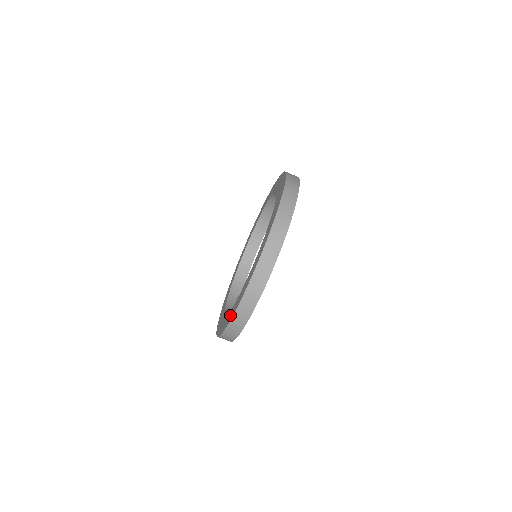
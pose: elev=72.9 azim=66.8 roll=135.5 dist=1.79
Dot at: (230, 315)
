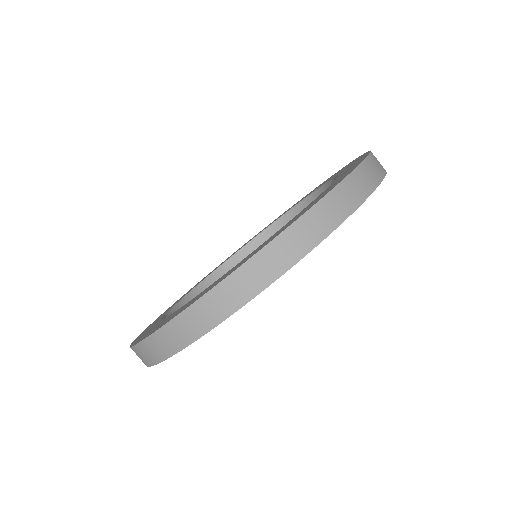
Dot at: (149, 327)
